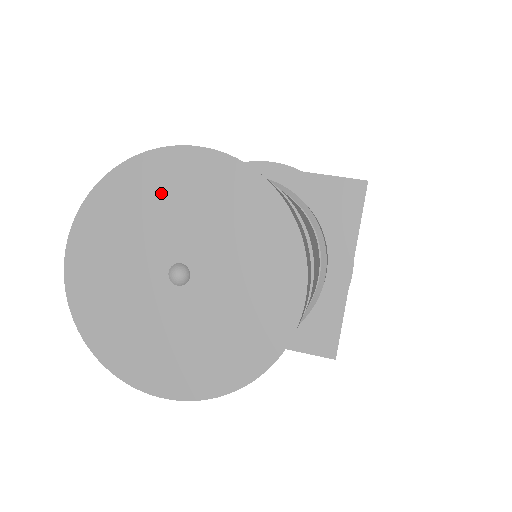
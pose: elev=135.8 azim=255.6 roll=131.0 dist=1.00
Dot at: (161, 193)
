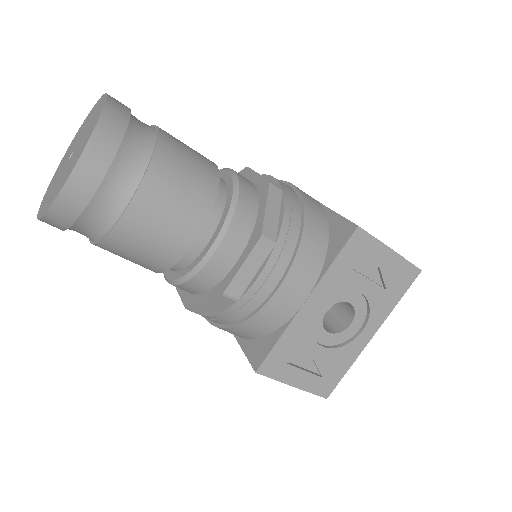
Dot at: (91, 116)
